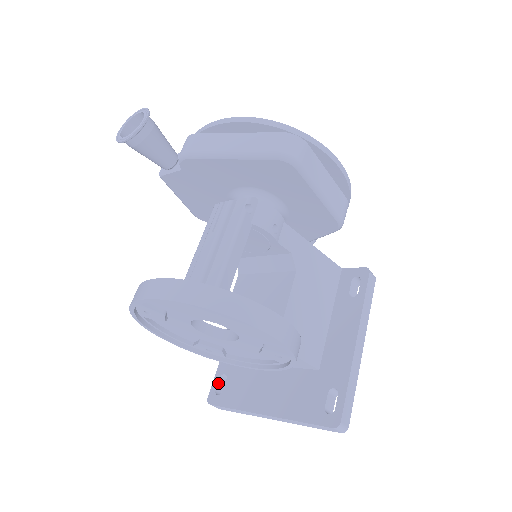
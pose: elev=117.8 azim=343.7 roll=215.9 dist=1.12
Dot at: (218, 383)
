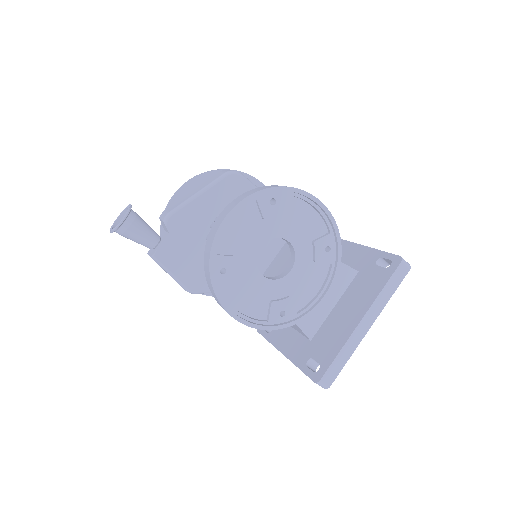
Dot at: (310, 369)
